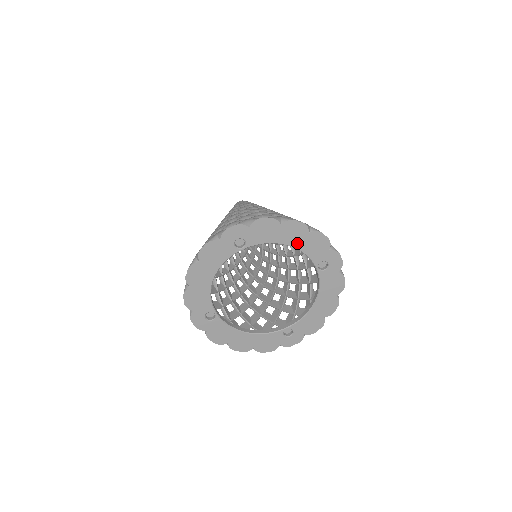
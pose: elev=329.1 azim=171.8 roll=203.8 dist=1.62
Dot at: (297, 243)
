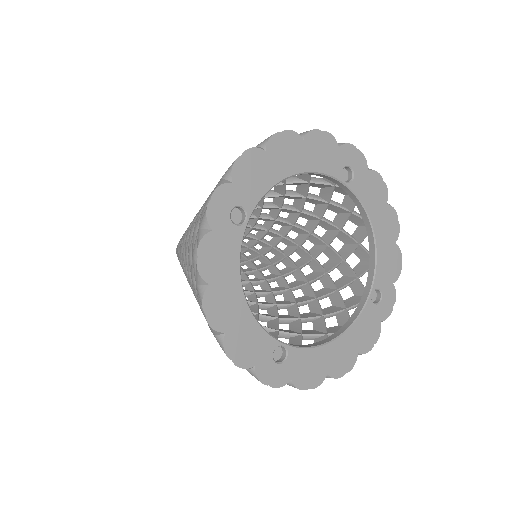
Dot at: (381, 241)
